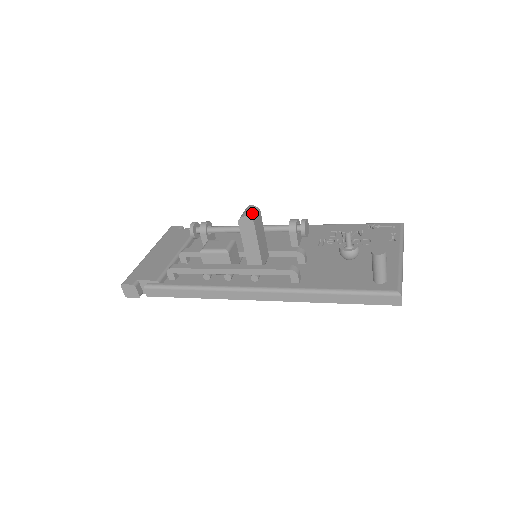
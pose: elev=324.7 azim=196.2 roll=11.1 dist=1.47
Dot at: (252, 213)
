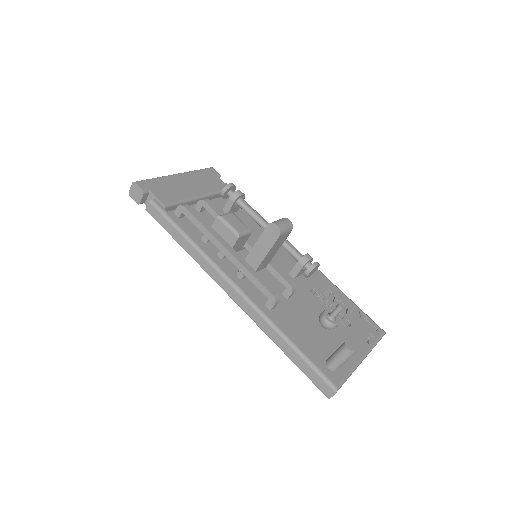
Dot at: (285, 227)
